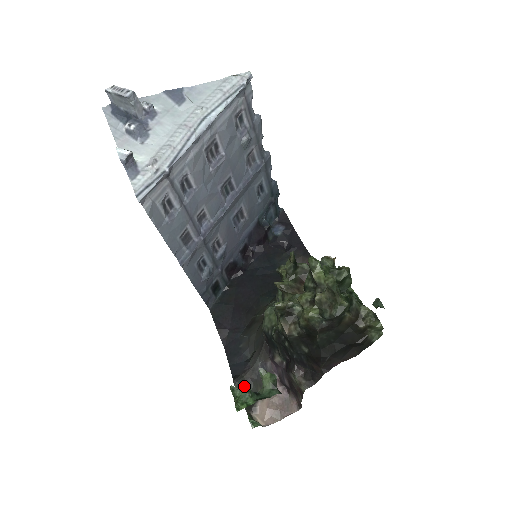
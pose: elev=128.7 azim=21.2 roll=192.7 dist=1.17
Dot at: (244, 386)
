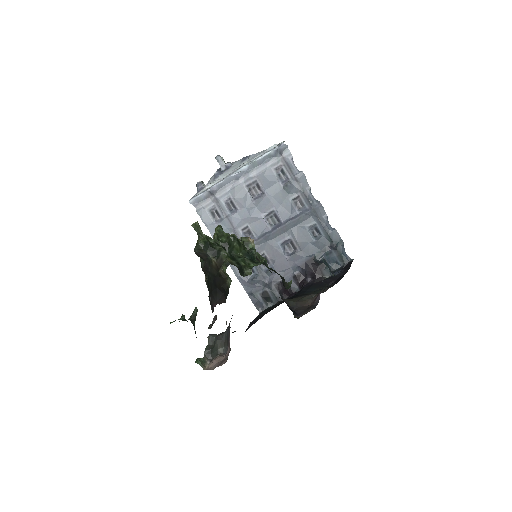
Dot at: (214, 341)
